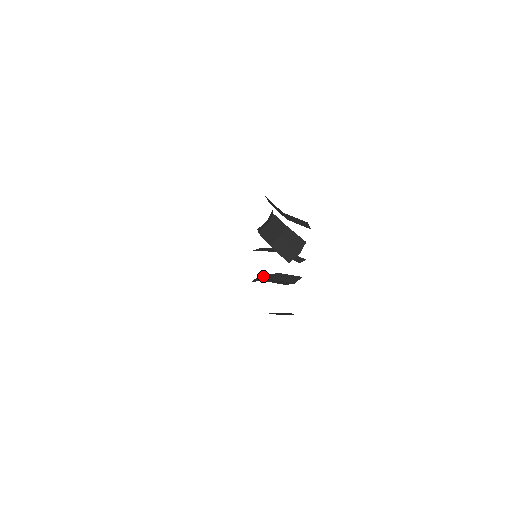
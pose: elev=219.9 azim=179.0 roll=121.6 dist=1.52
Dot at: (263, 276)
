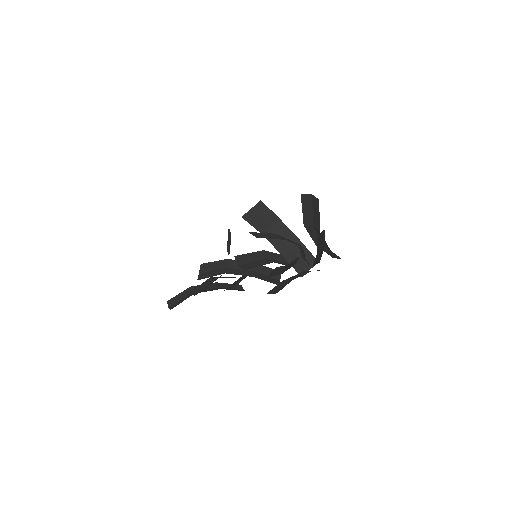
Dot at: occluded
